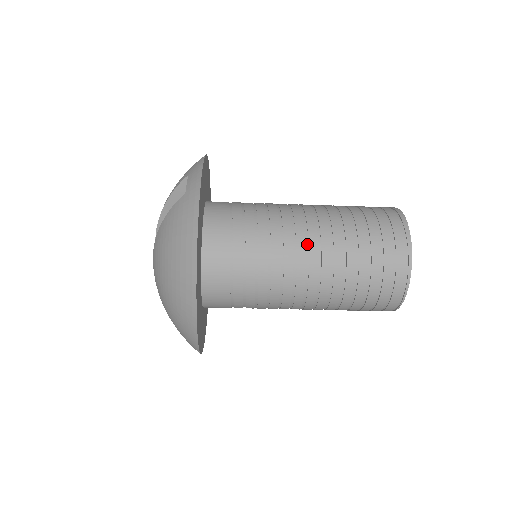
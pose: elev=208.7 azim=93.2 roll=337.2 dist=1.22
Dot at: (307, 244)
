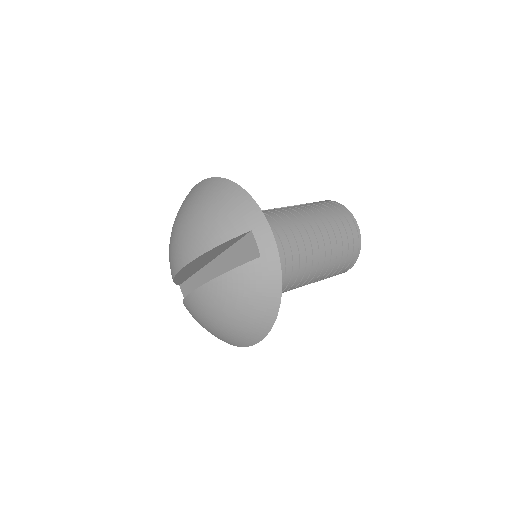
Dot at: (312, 261)
